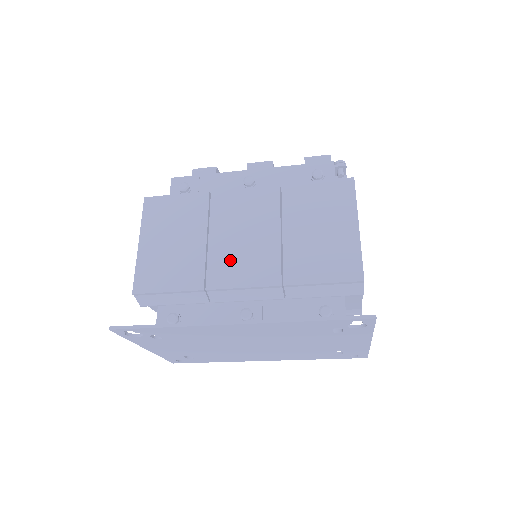
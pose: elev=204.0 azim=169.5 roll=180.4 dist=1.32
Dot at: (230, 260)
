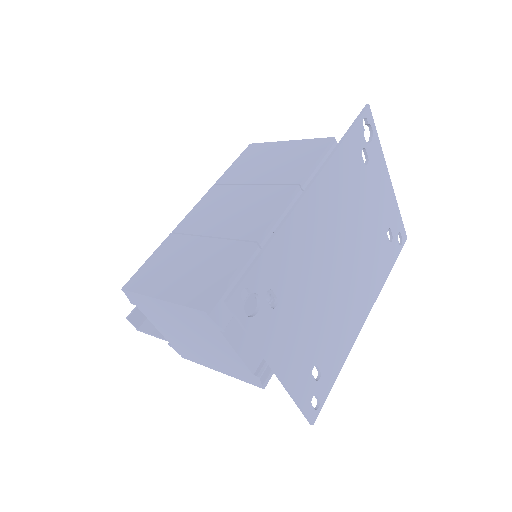
Dot at: (245, 220)
